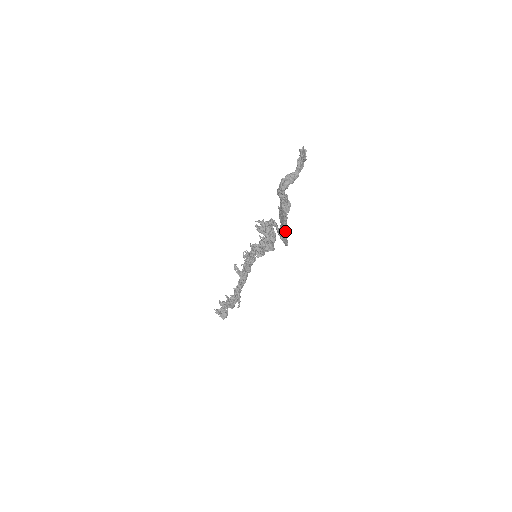
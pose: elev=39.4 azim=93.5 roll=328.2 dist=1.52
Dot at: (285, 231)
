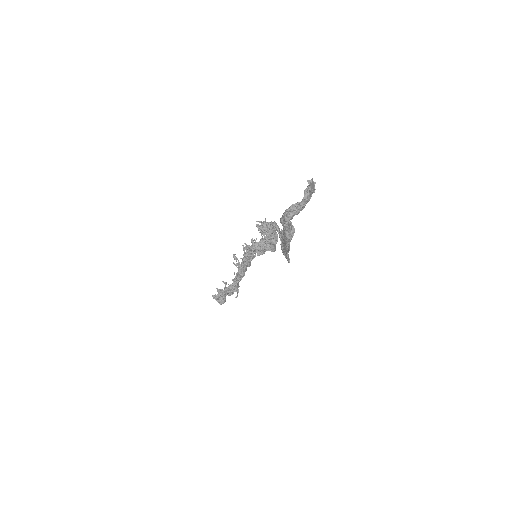
Dot at: (287, 250)
